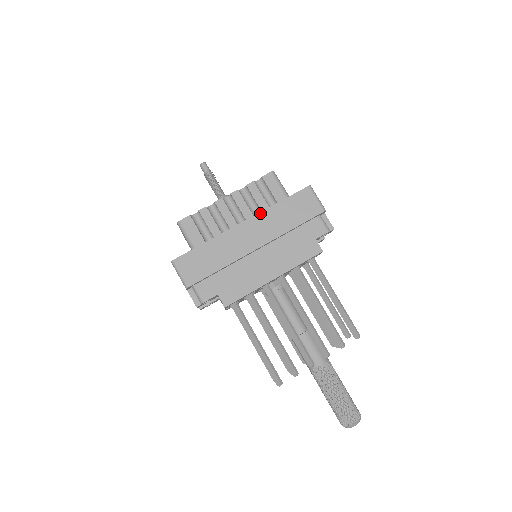
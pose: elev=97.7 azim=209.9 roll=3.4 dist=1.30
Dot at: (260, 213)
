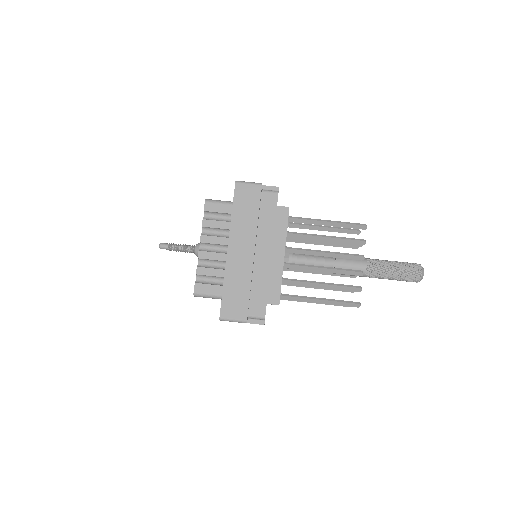
Dot at: (230, 232)
